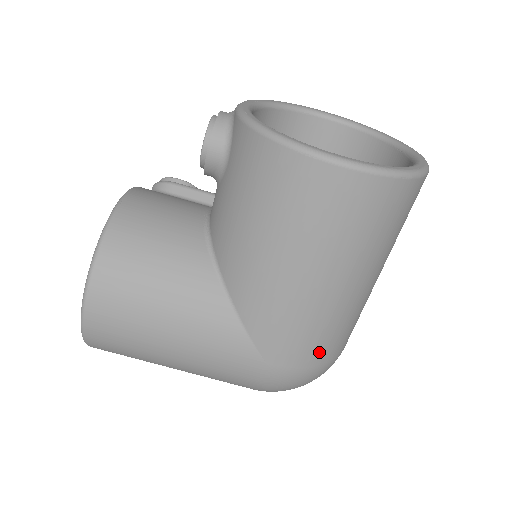
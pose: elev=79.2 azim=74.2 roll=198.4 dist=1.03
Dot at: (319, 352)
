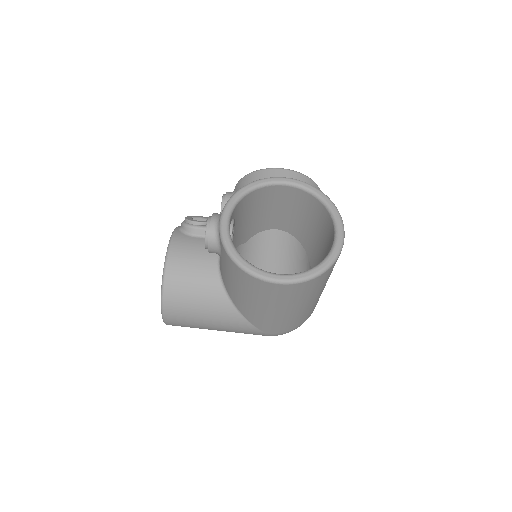
Dot at: (295, 325)
